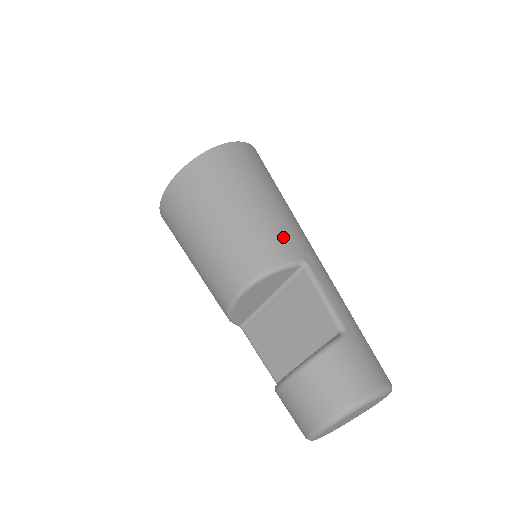
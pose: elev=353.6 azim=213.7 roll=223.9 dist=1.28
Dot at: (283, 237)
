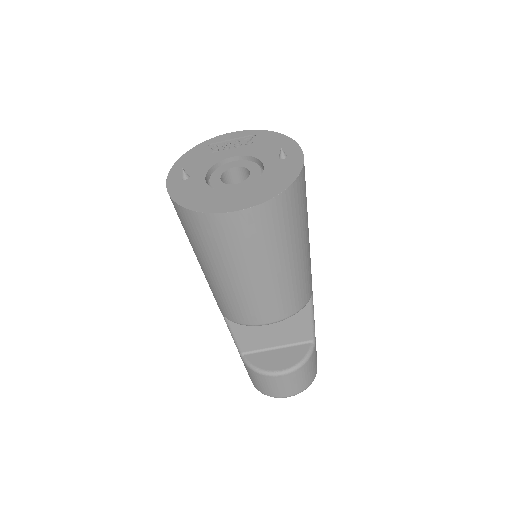
Dot at: (310, 277)
